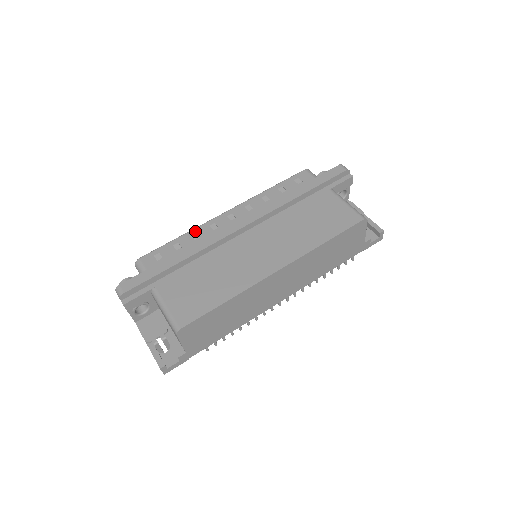
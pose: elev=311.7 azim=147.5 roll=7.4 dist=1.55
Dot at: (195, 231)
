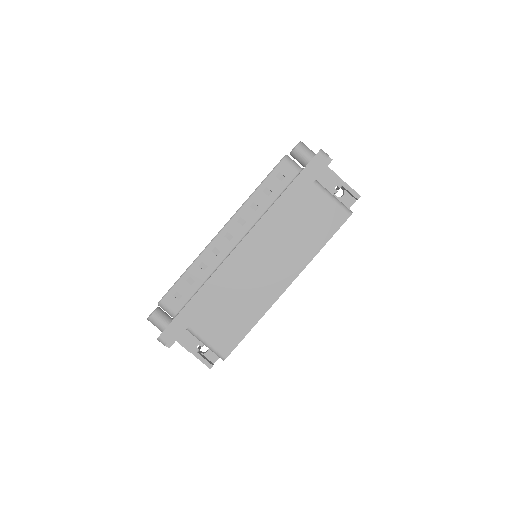
Dot at: (200, 260)
